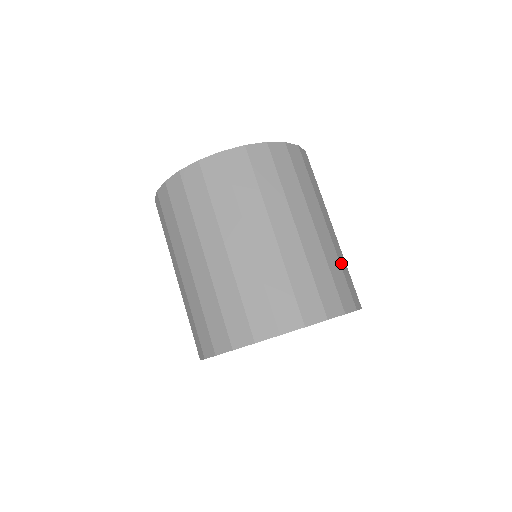
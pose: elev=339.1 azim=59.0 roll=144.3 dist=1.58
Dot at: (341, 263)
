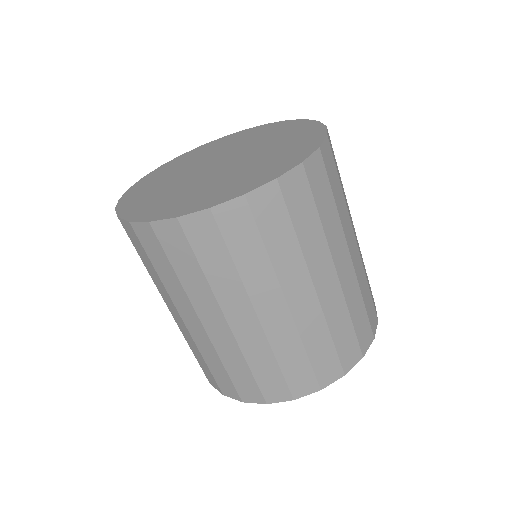
Dot at: occluded
